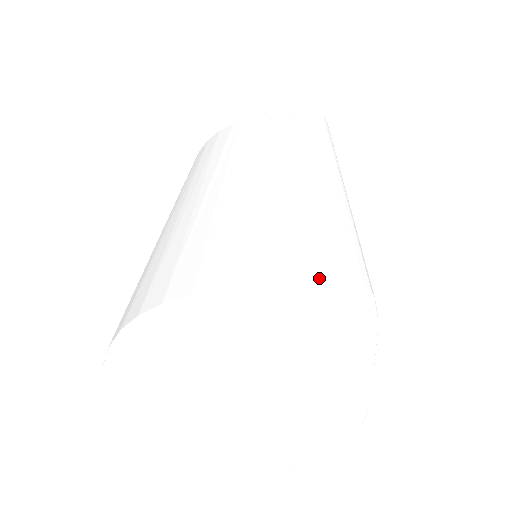
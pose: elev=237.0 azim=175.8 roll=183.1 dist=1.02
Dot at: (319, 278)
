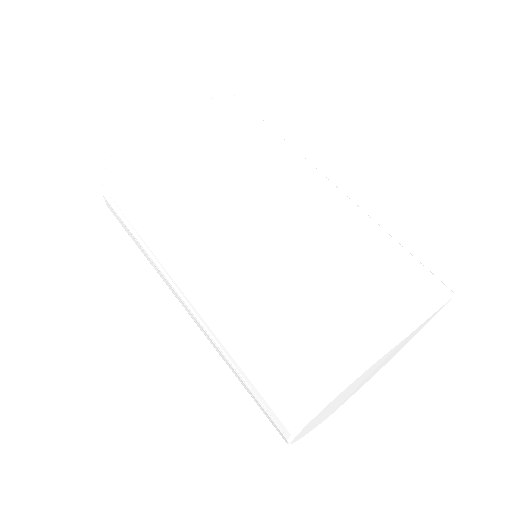
Dot at: (431, 294)
